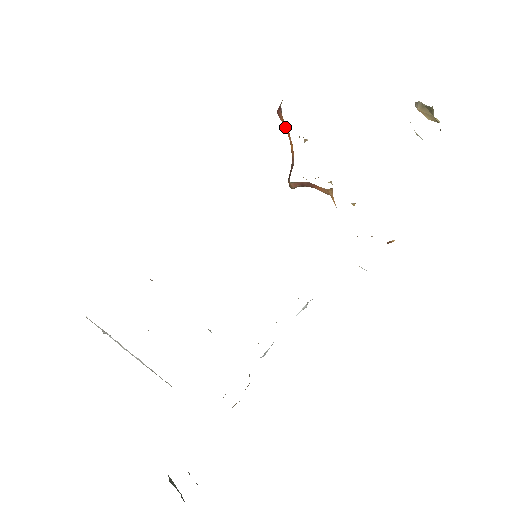
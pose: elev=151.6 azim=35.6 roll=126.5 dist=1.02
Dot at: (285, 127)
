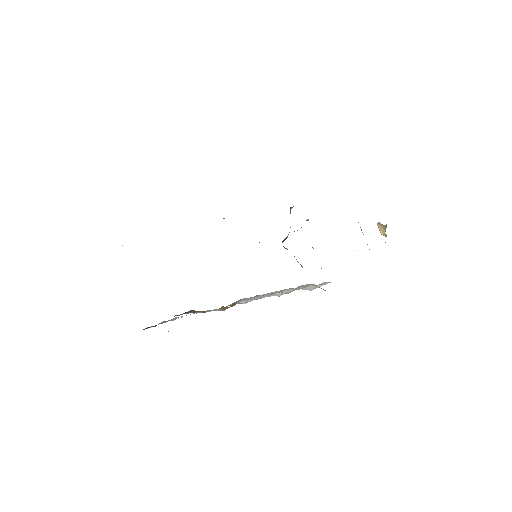
Dot at: occluded
